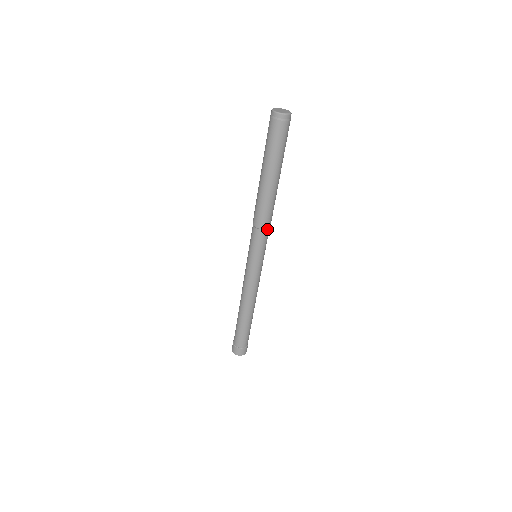
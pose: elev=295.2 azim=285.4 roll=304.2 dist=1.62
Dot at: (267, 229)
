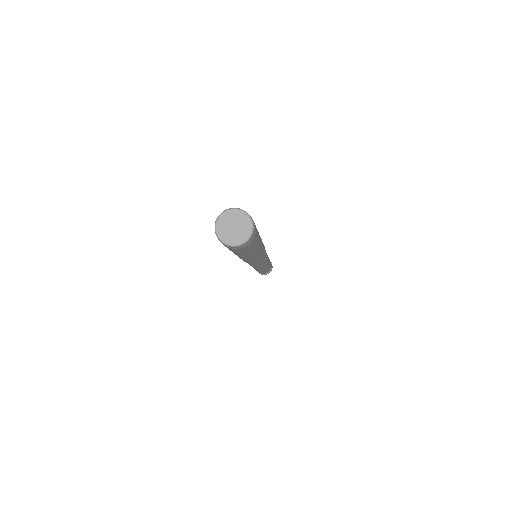
Dot at: occluded
